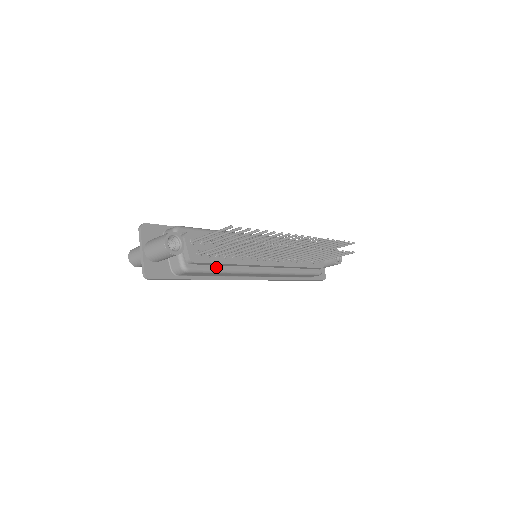
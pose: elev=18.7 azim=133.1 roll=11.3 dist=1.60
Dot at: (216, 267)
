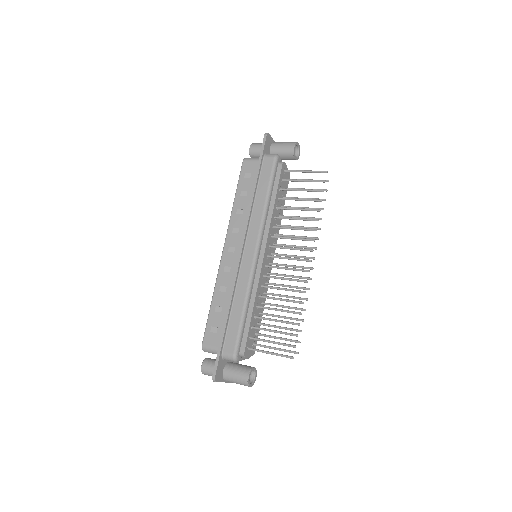
Dot at: occluded
